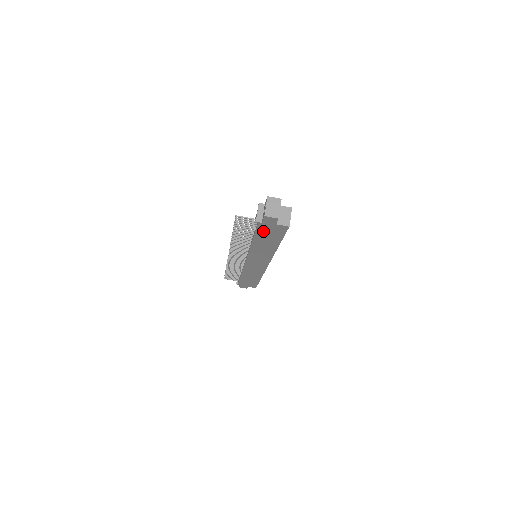
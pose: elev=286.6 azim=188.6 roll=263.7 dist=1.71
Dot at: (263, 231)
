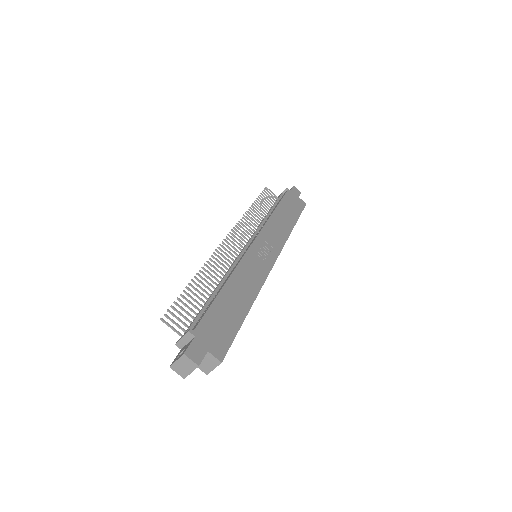
Dot at: occluded
